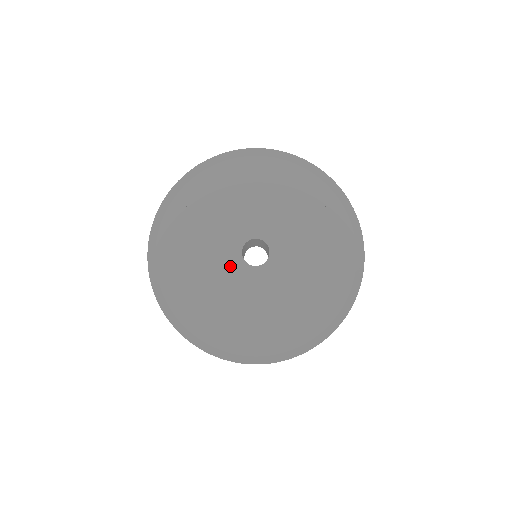
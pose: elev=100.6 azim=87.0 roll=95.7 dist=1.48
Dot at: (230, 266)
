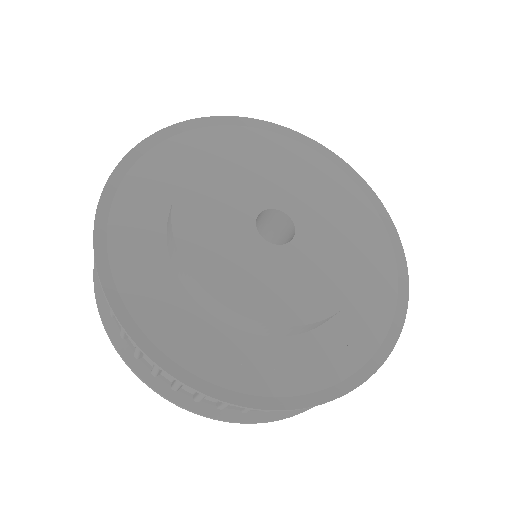
Dot at: (237, 205)
